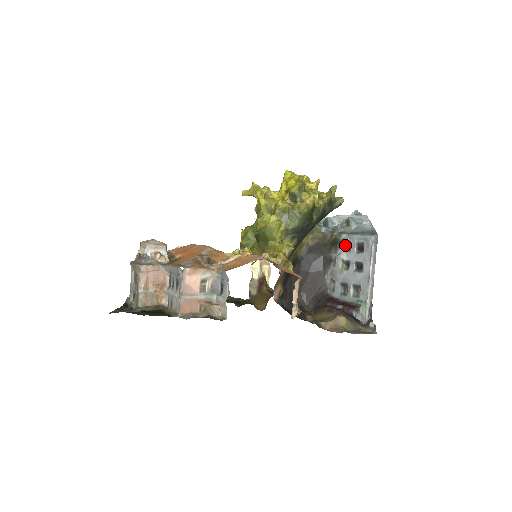
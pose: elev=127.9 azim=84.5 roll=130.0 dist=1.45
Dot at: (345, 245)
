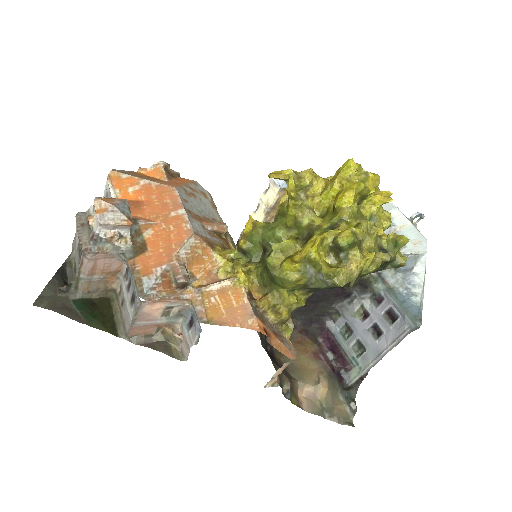
Dot at: (375, 296)
